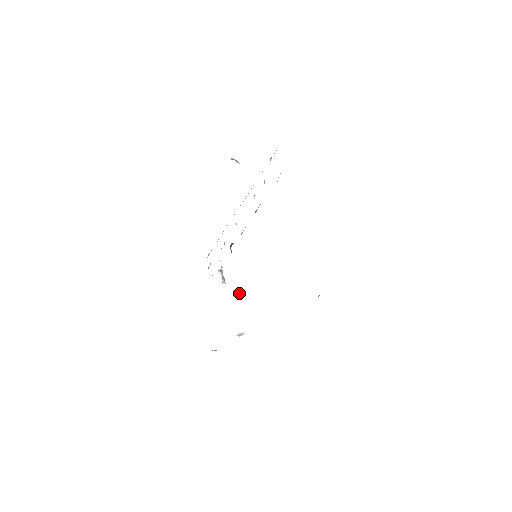
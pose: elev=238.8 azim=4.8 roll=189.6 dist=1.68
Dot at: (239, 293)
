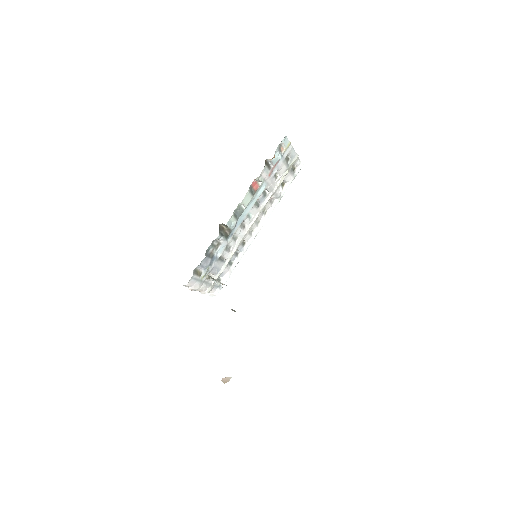
Dot at: (232, 309)
